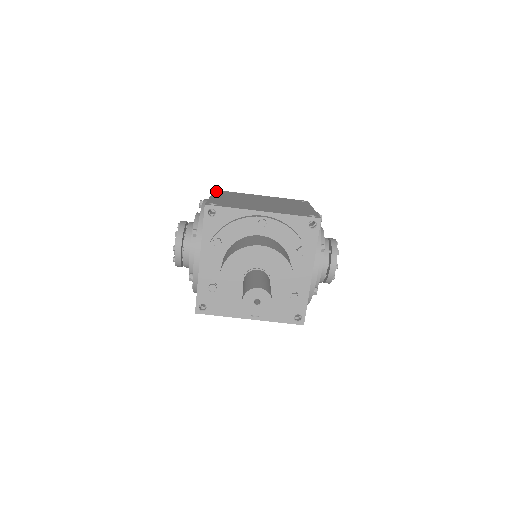
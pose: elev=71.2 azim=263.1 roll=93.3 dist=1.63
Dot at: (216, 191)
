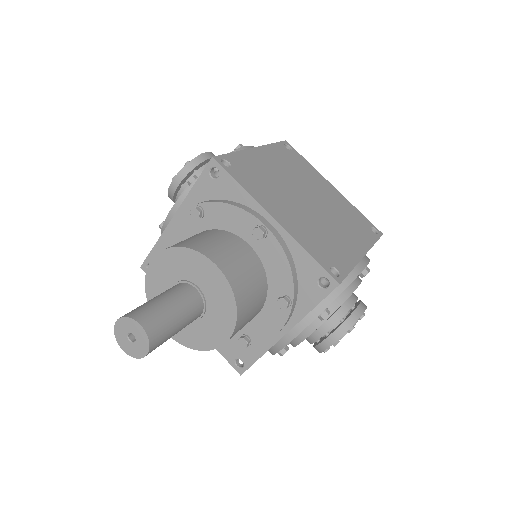
Dot at: (282, 143)
